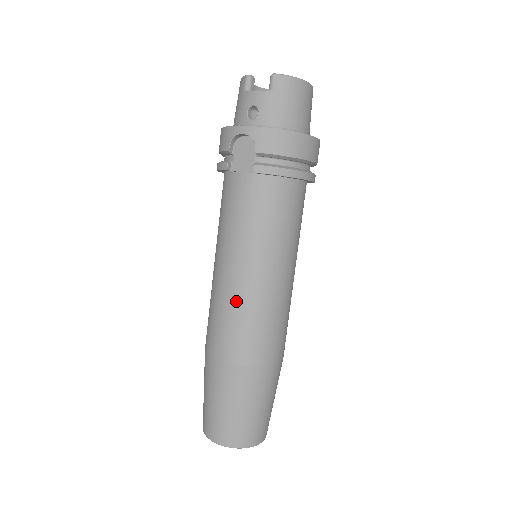
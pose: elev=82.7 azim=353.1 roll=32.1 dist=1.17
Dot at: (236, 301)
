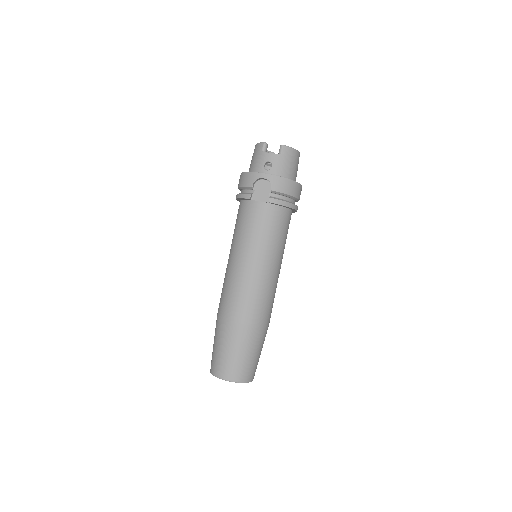
Dot at: (249, 282)
